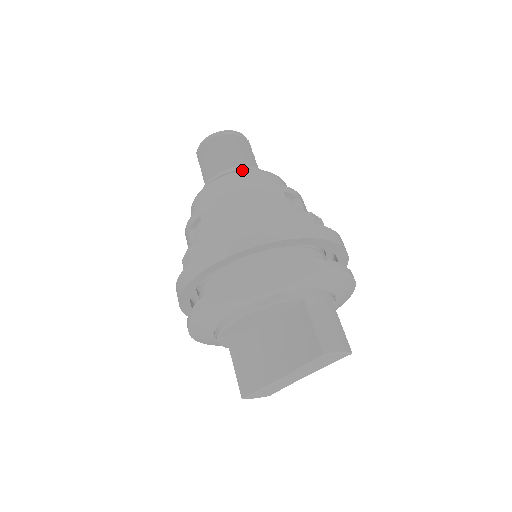
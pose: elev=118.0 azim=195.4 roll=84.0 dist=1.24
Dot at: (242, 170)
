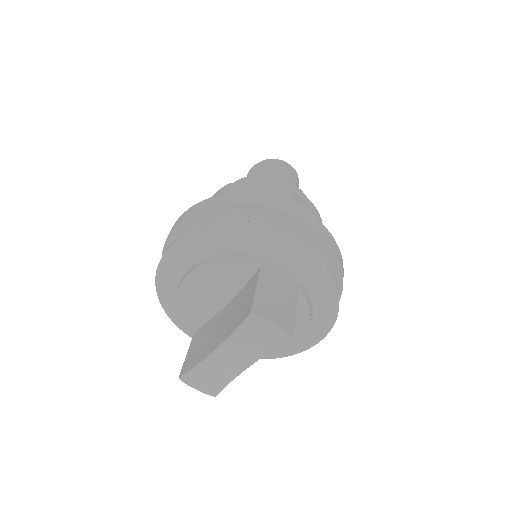
Dot at: (267, 175)
